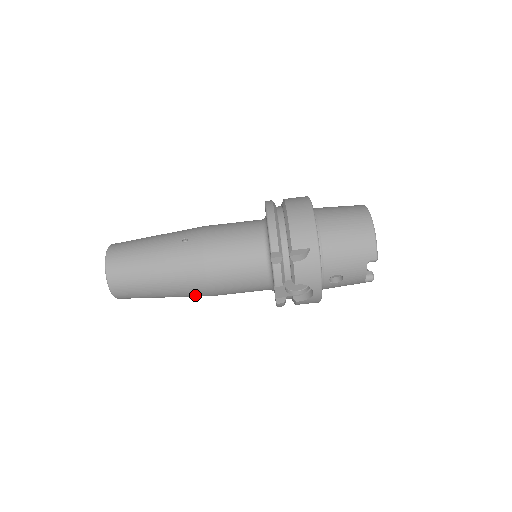
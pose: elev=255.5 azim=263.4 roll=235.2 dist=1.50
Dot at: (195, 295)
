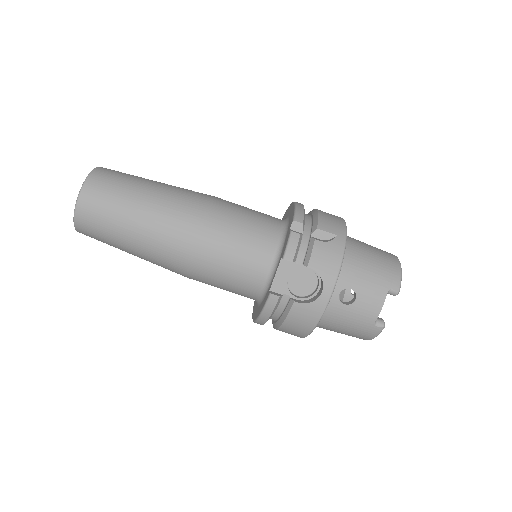
Dot at: (173, 252)
